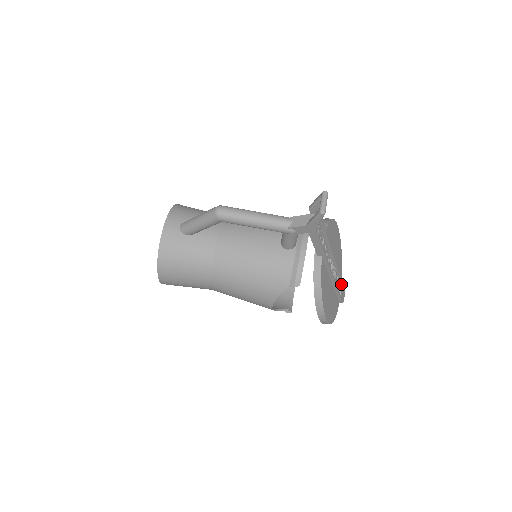
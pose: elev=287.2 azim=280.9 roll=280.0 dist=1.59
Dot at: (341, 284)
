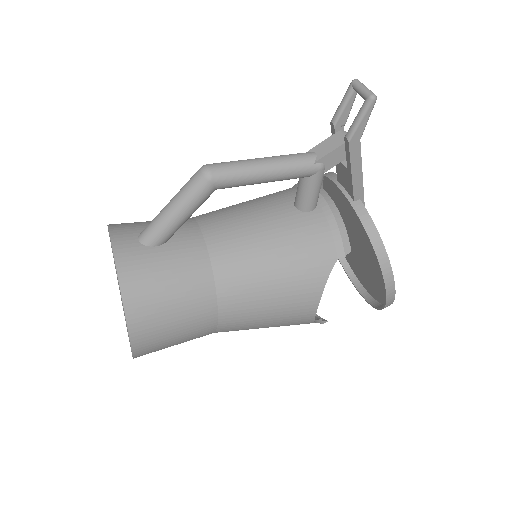
Dot at: occluded
